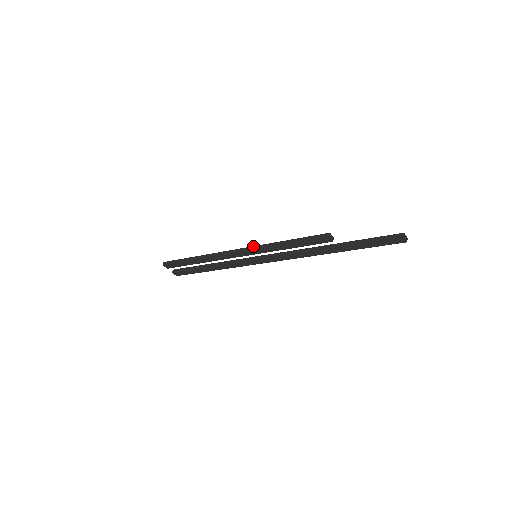
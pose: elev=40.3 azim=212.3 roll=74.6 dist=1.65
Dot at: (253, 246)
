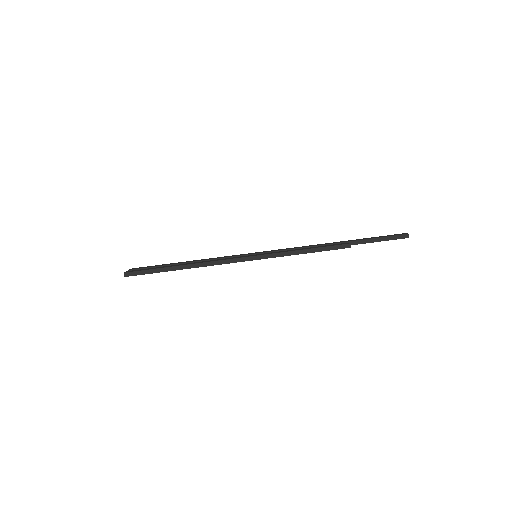
Dot at: (262, 255)
